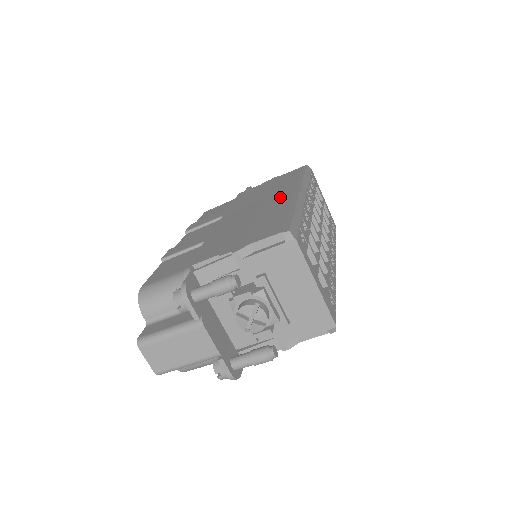
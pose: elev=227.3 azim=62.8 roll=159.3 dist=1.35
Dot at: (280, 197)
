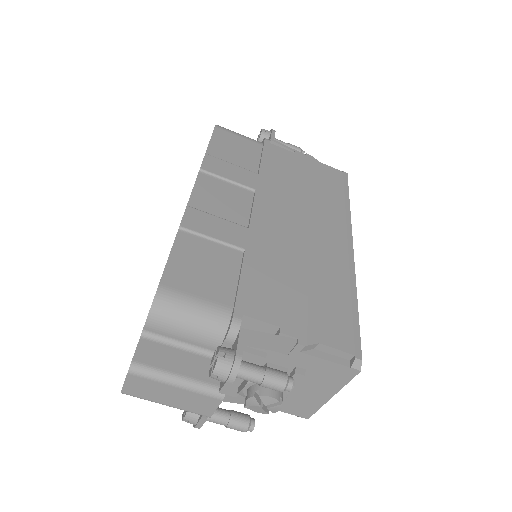
Dot at: (332, 238)
